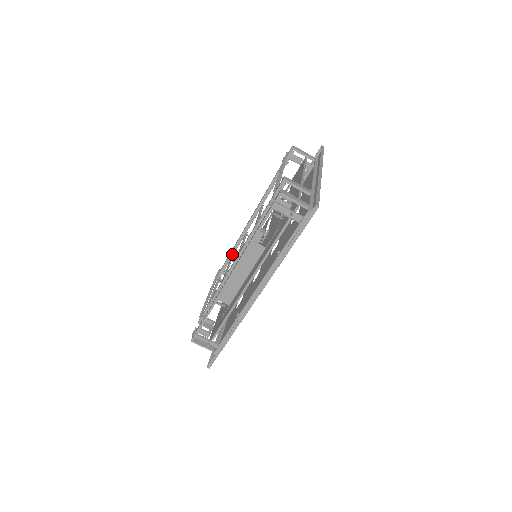
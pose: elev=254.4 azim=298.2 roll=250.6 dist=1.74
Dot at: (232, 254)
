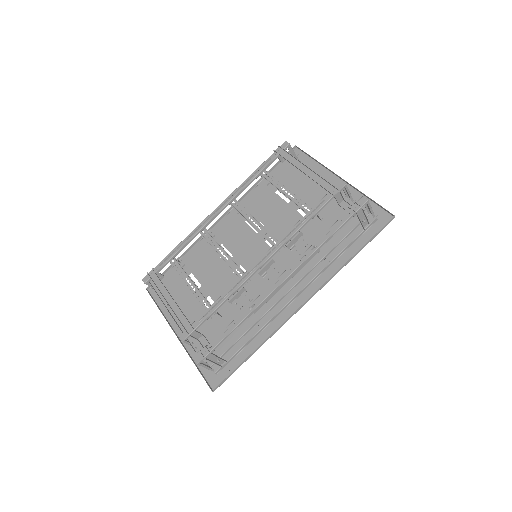
Dot at: (180, 251)
